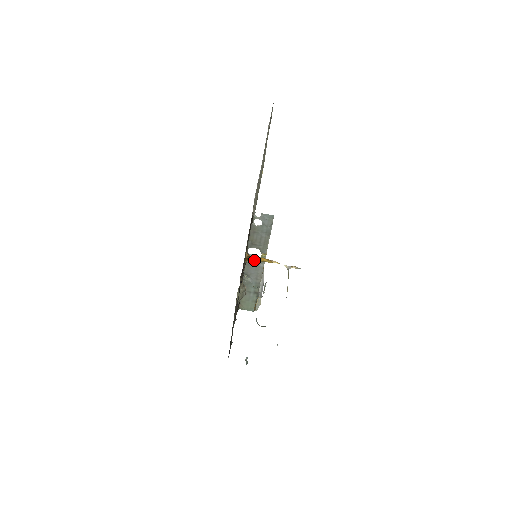
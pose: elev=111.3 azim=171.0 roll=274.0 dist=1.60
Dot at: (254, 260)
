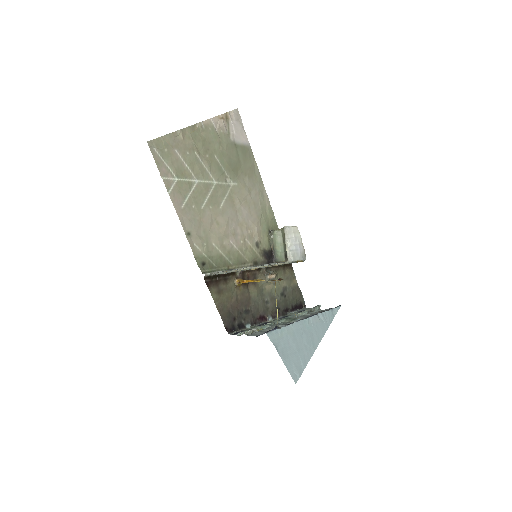
Dot at: (246, 282)
